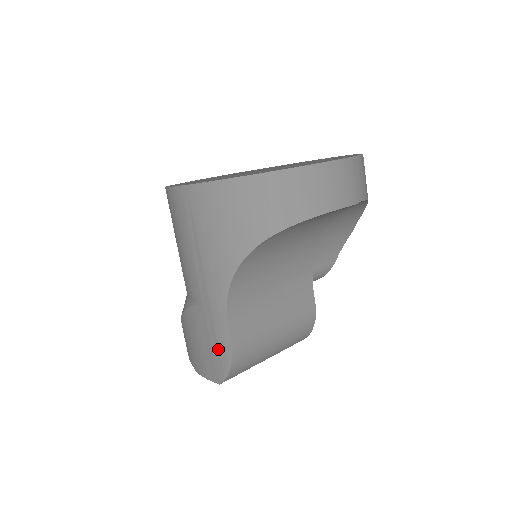
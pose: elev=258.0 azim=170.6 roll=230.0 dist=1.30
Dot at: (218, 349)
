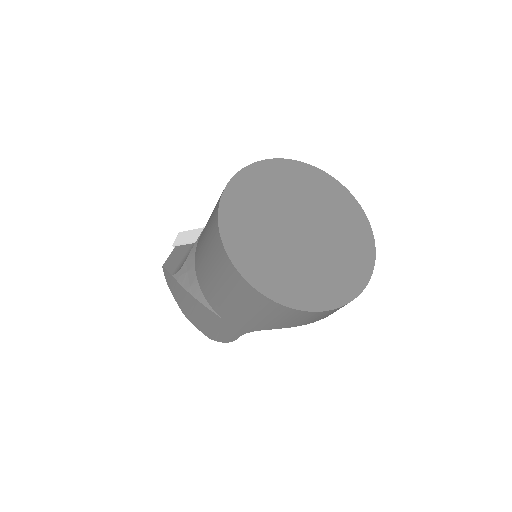
Dot at: (222, 335)
